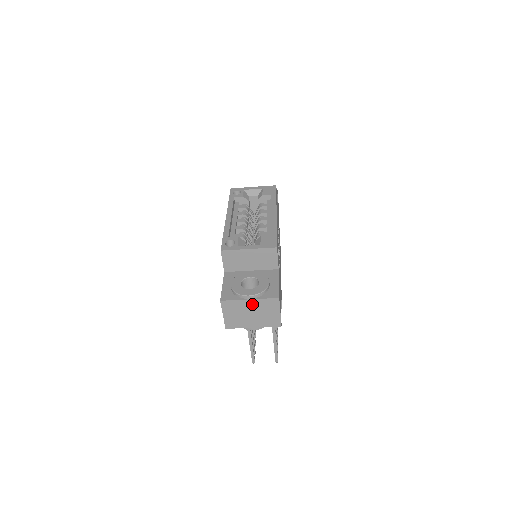
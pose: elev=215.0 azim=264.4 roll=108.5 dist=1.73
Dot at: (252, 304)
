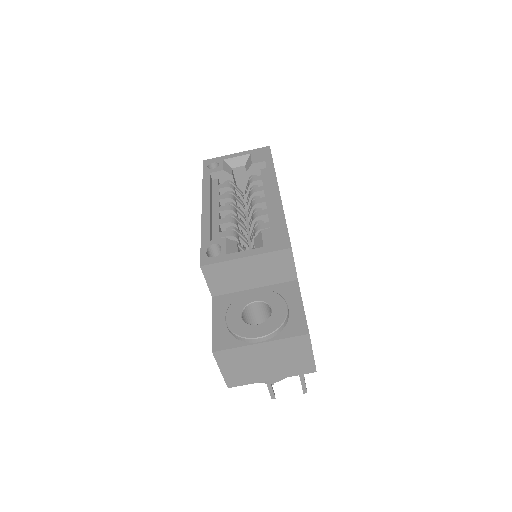
Dot at: (265, 349)
